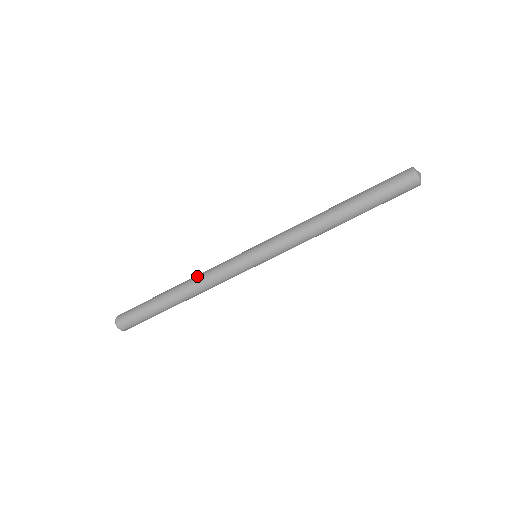
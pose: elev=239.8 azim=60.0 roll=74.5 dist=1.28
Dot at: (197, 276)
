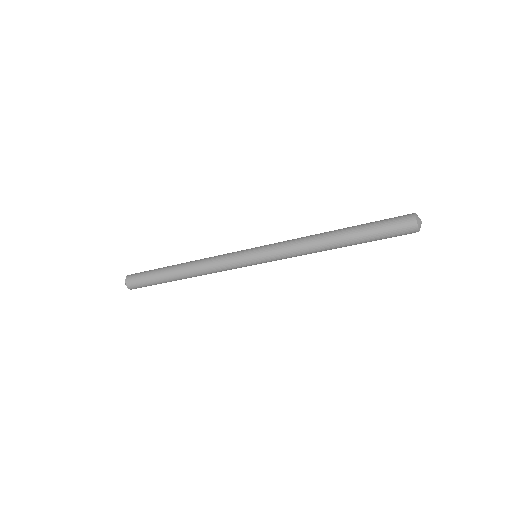
Dot at: (202, 259)
